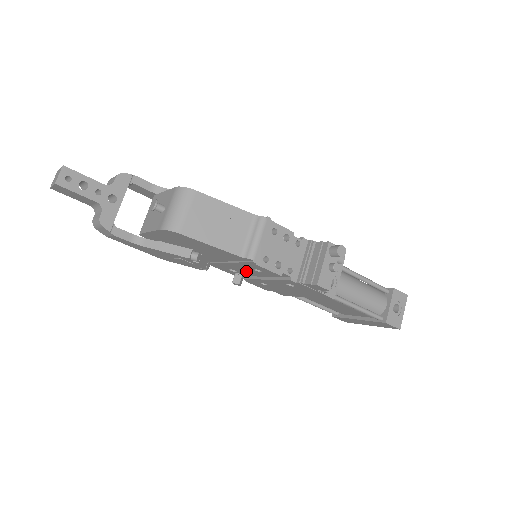
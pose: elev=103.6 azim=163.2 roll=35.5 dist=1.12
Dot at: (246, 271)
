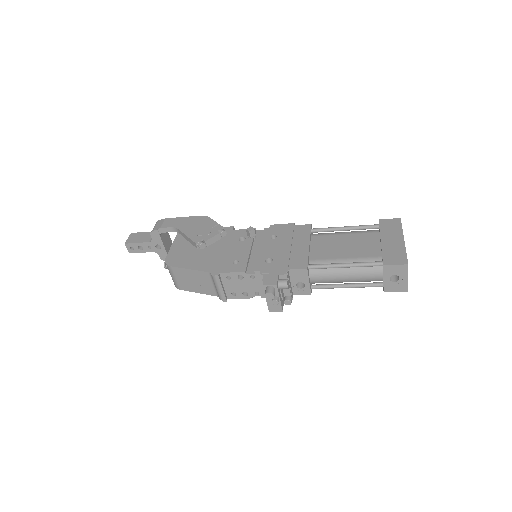
Dot at: occluded
